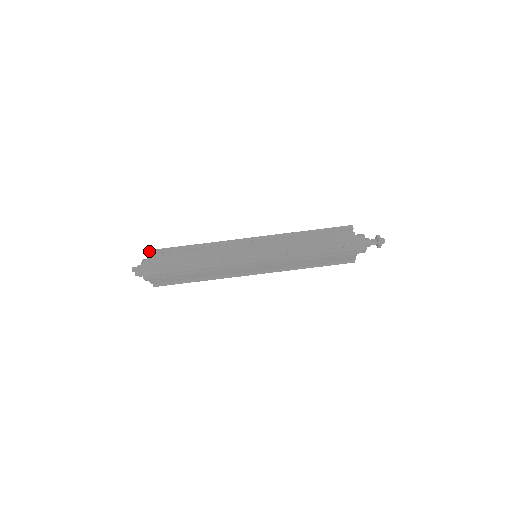
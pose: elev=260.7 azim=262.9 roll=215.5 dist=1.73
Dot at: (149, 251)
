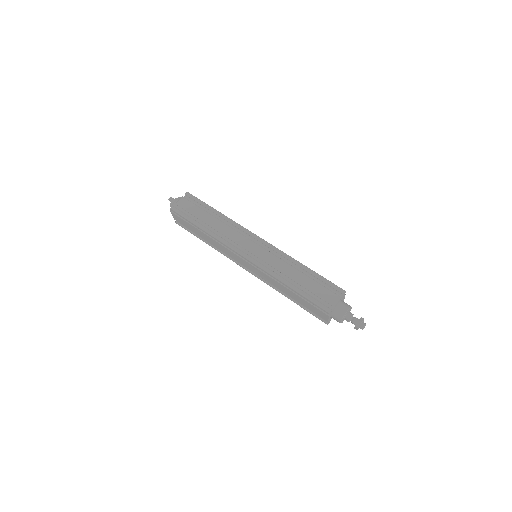
Dot at: (188, 193)
